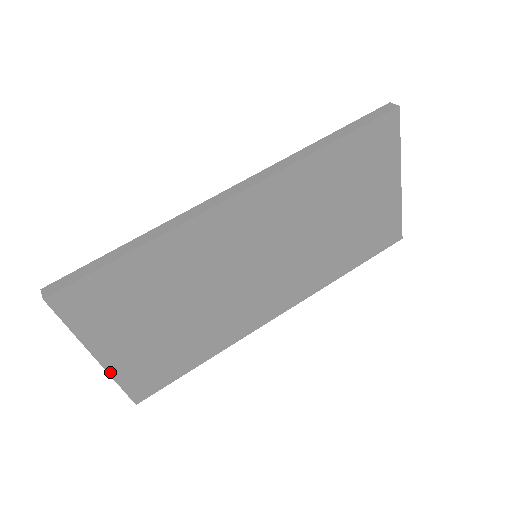
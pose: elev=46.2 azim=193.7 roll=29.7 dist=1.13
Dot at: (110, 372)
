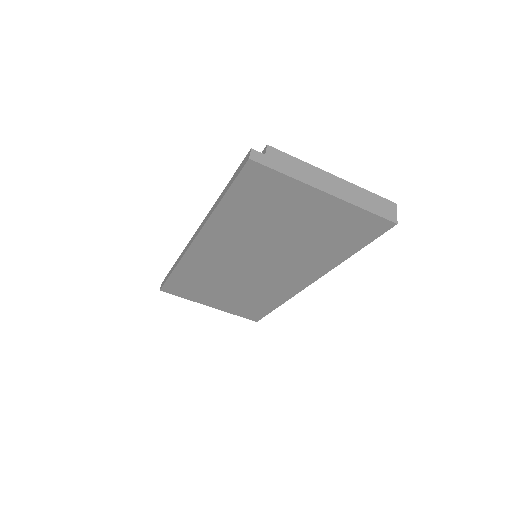
Dot at: (224, 310)
